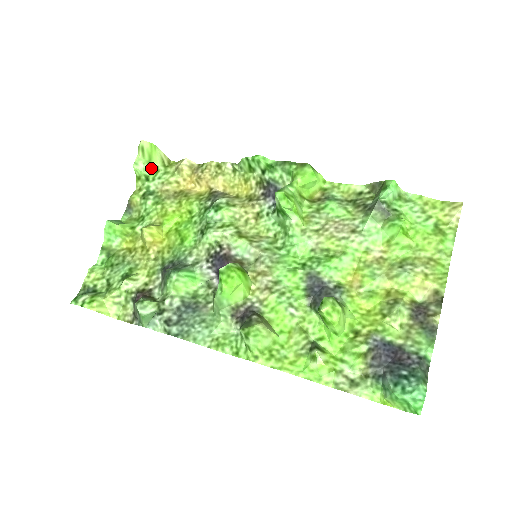
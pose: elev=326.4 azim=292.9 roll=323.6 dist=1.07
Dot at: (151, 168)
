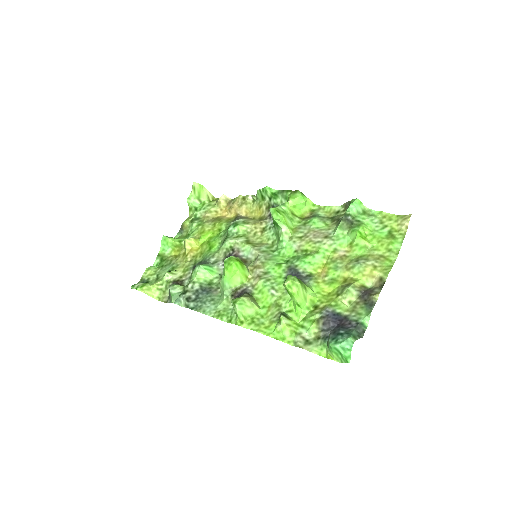
Dot at: (200, 202)
